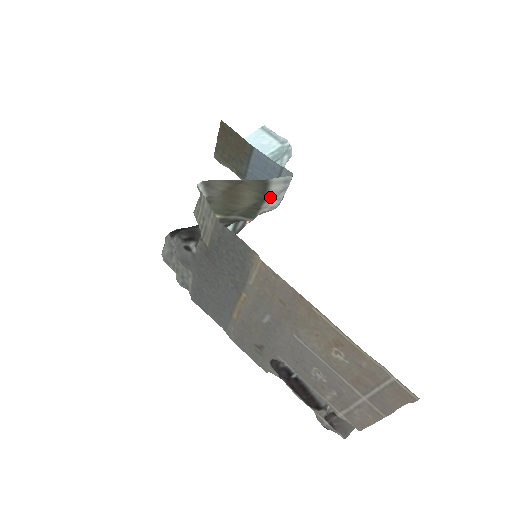
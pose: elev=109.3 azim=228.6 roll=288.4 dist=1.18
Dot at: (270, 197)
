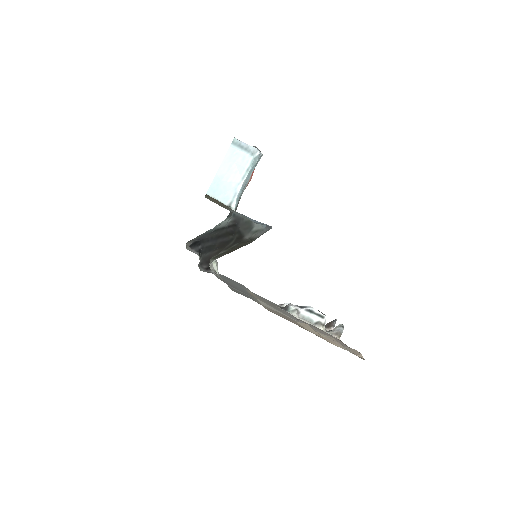
Dot at: (258, 236)
